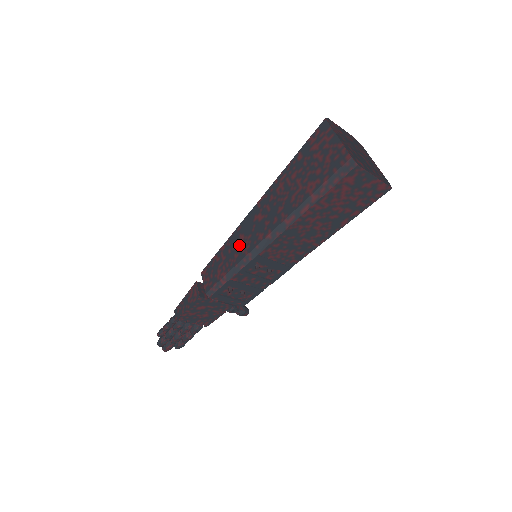
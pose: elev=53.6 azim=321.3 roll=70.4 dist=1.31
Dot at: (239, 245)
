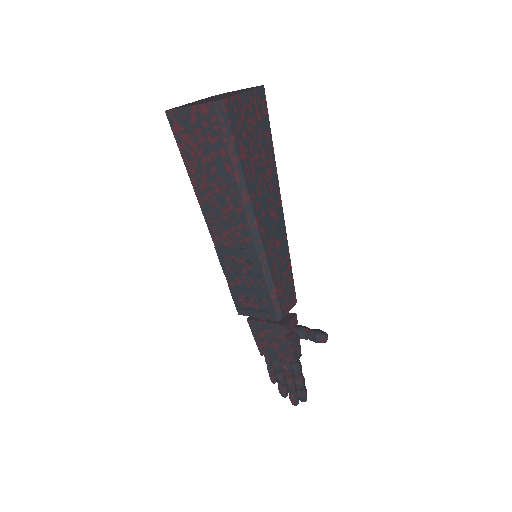
Dot at: occluded
